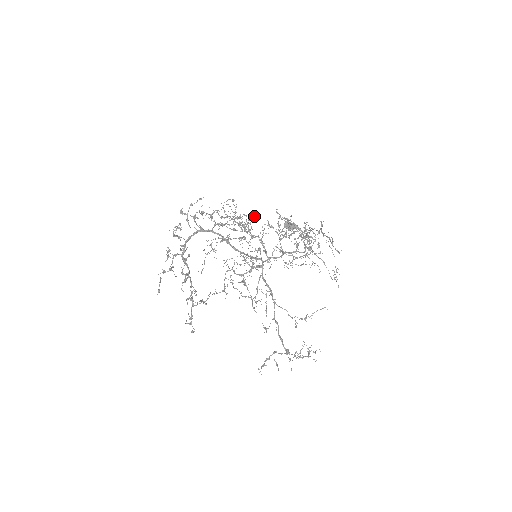
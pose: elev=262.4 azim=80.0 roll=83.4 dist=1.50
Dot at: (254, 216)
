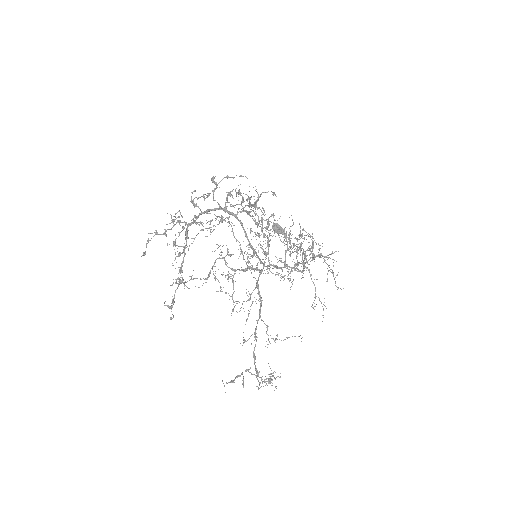
Dot at: (274, 215)
